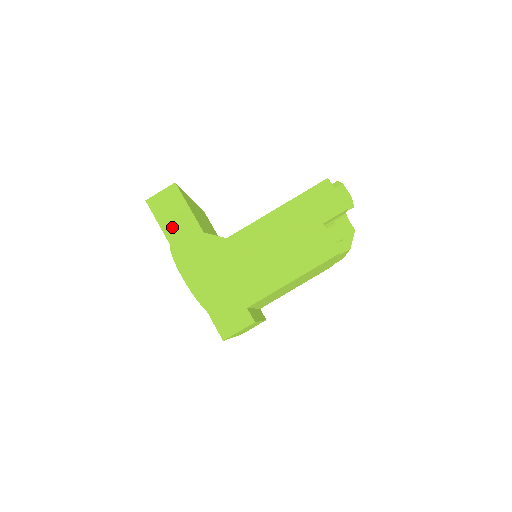
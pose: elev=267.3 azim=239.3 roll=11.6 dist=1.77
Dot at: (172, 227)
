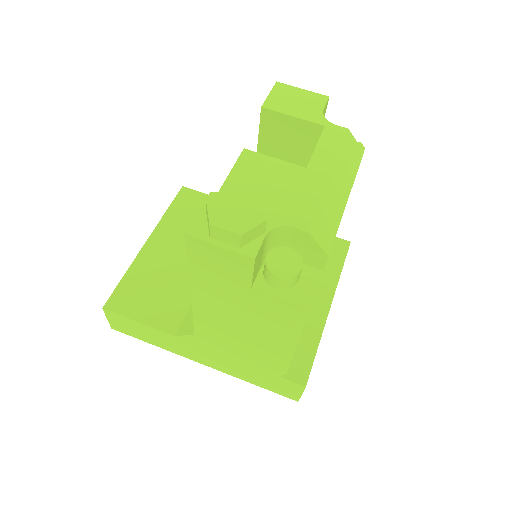
Dot at: (152, 340)
